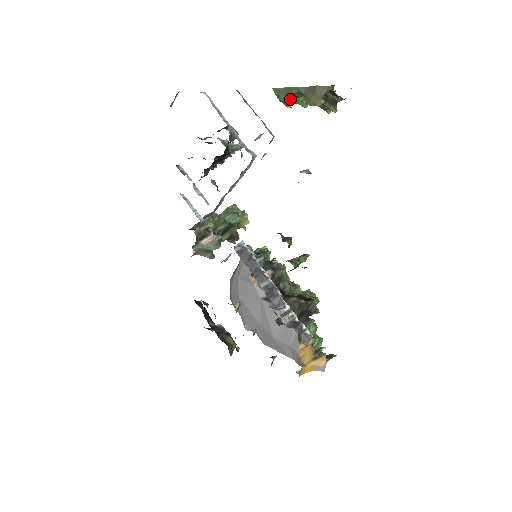
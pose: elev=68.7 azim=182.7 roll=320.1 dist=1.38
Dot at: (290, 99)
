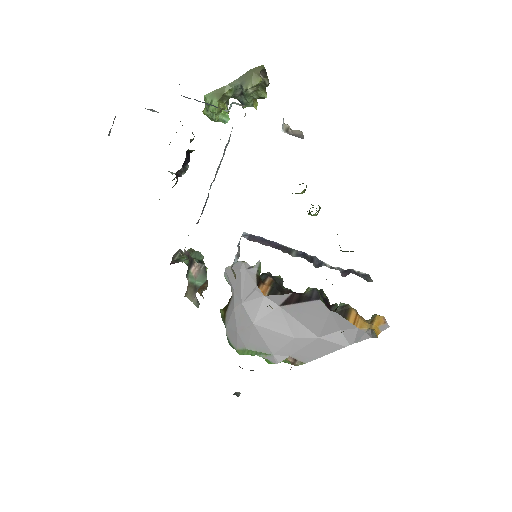
Dot at: (221, 103)
